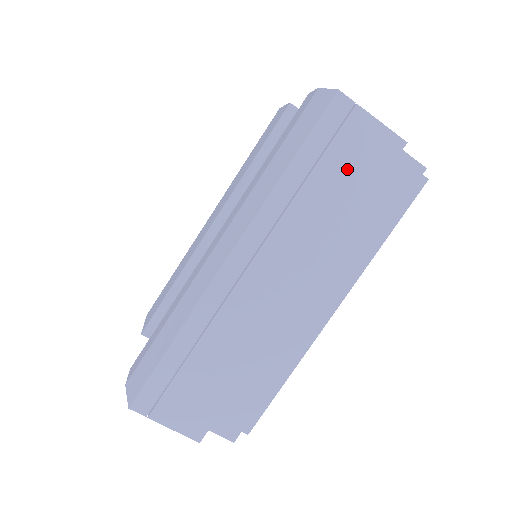
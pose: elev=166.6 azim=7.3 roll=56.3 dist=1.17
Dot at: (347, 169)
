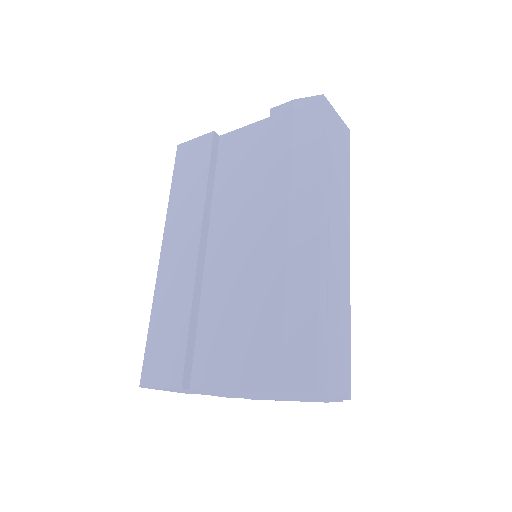
Dot at: (339, 148)
